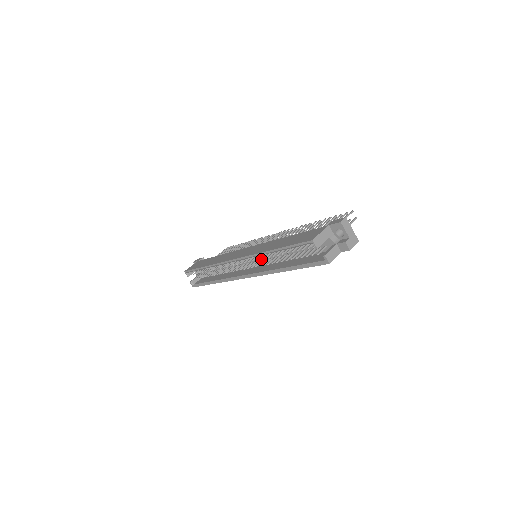
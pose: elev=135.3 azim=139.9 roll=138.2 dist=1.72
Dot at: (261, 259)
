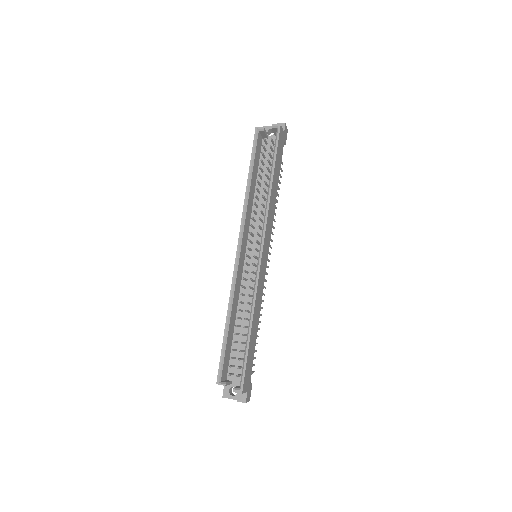
Dot at: (258, 239)
